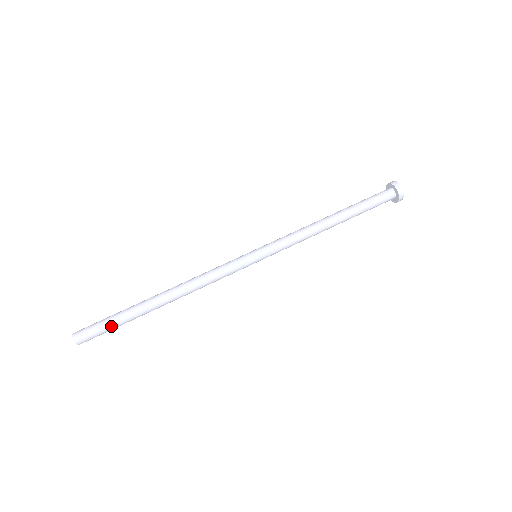
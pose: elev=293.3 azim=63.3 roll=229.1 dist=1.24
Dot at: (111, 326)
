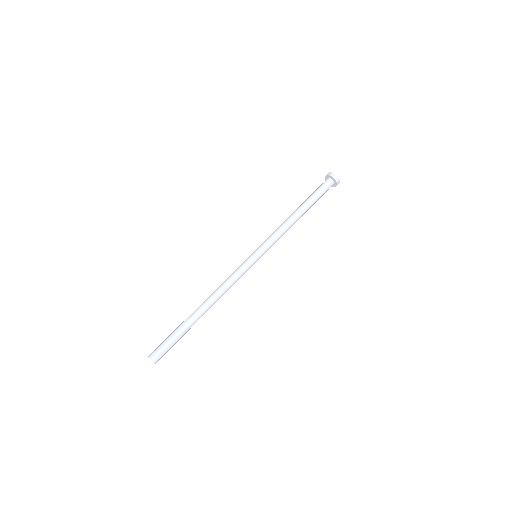
Dot at: (172, 339)
